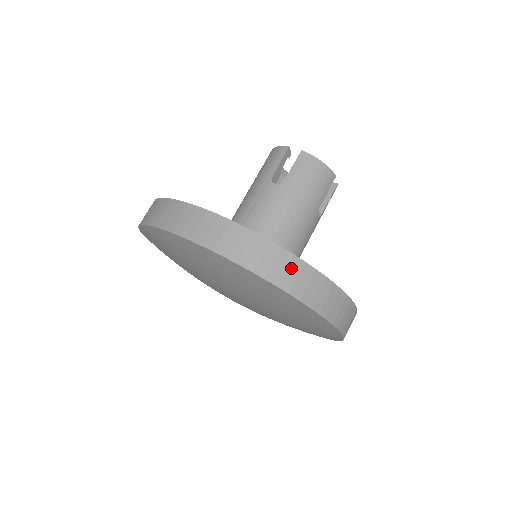
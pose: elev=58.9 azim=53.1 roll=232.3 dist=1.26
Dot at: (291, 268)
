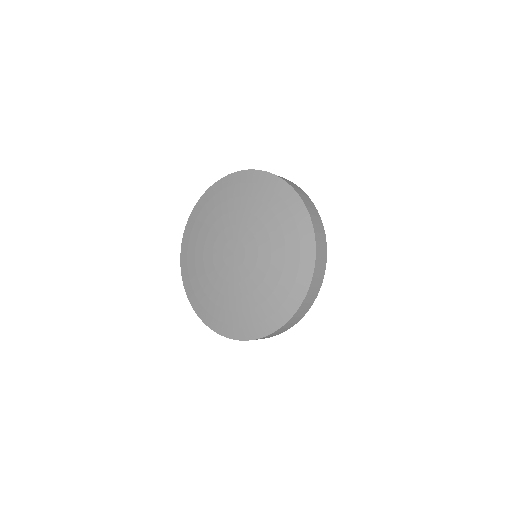
Dot at: (317, 218)
